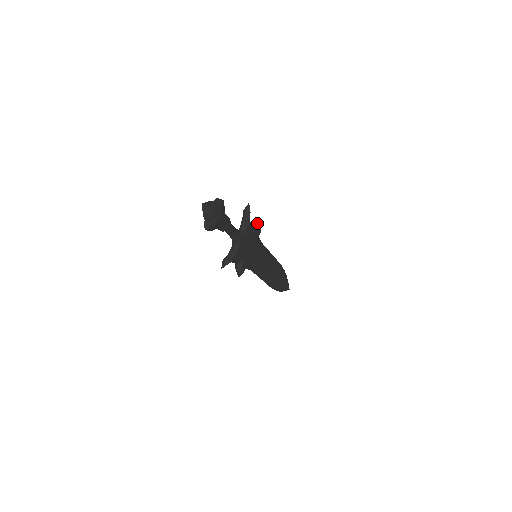
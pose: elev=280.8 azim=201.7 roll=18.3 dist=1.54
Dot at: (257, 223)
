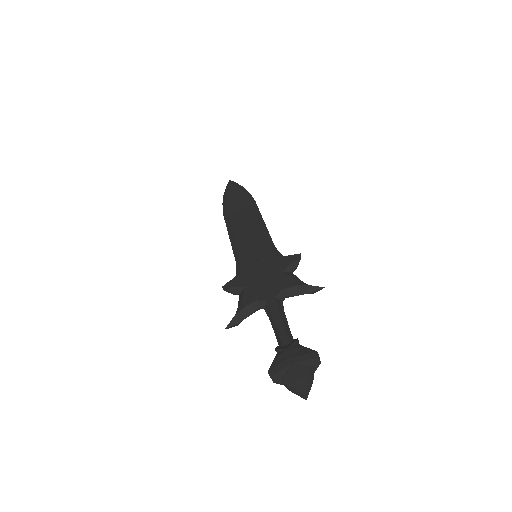
Dot at: occluded
